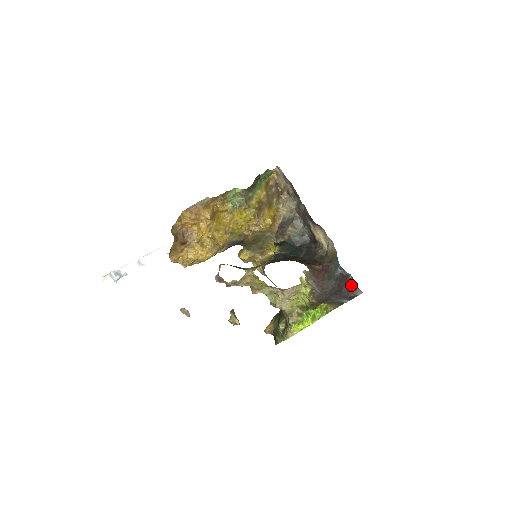
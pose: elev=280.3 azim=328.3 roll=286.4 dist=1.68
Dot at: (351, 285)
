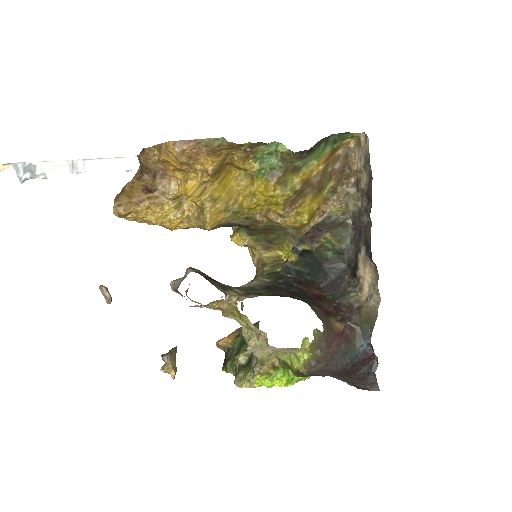
Dot at: (369, 373)
